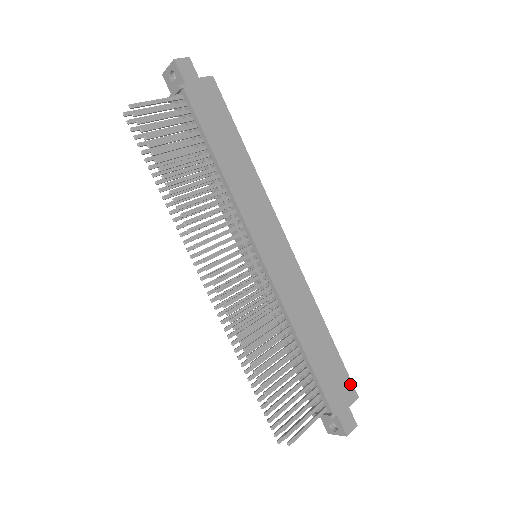
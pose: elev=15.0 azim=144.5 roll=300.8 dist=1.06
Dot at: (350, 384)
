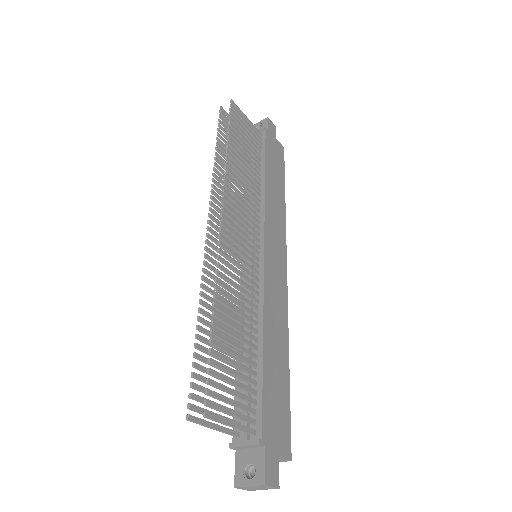
Dot at: (289, 436)
